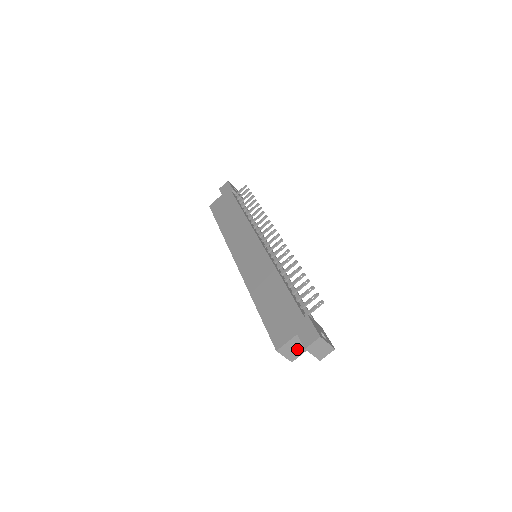
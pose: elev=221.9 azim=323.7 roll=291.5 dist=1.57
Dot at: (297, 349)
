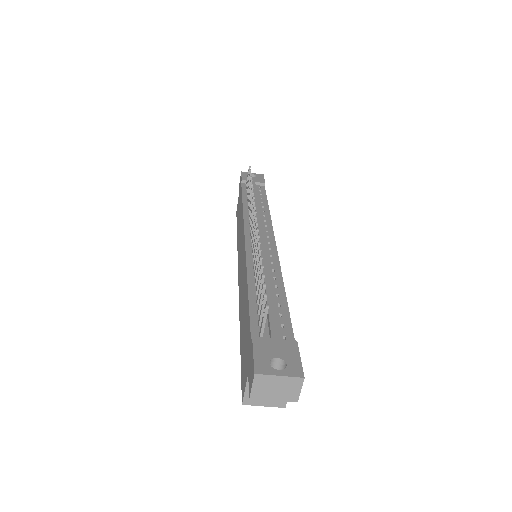
Dot at: occluded
